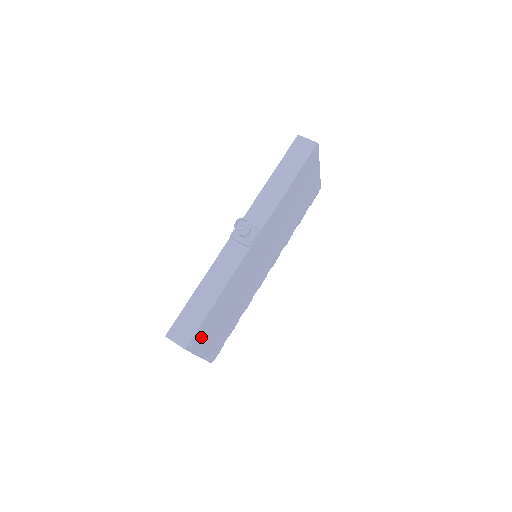
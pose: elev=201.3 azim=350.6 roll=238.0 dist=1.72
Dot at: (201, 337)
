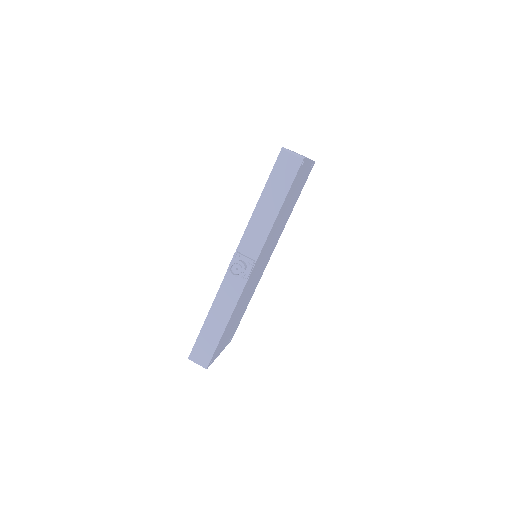
Dot at: (218, 350)
